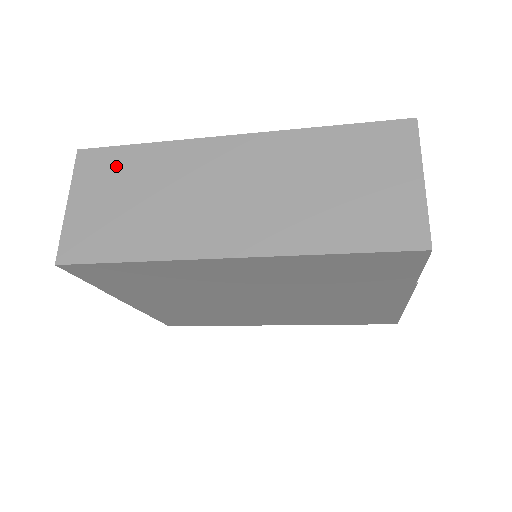
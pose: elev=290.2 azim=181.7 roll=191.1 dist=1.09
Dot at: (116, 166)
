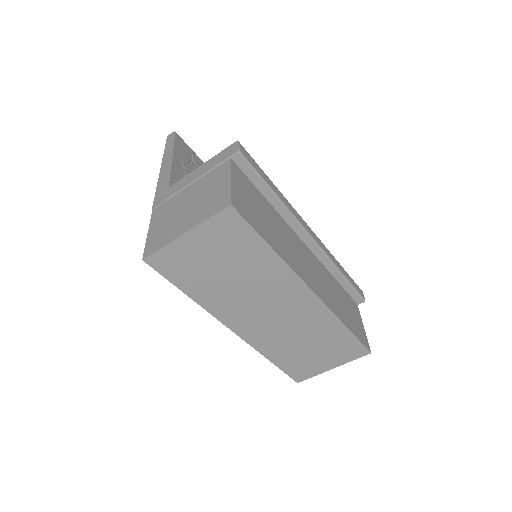
Dot at: (240, 243)
